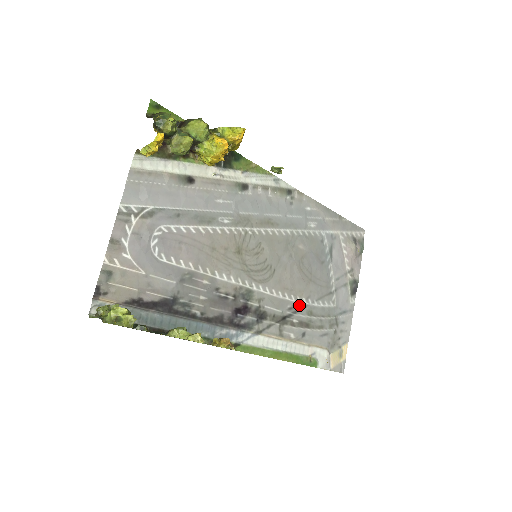
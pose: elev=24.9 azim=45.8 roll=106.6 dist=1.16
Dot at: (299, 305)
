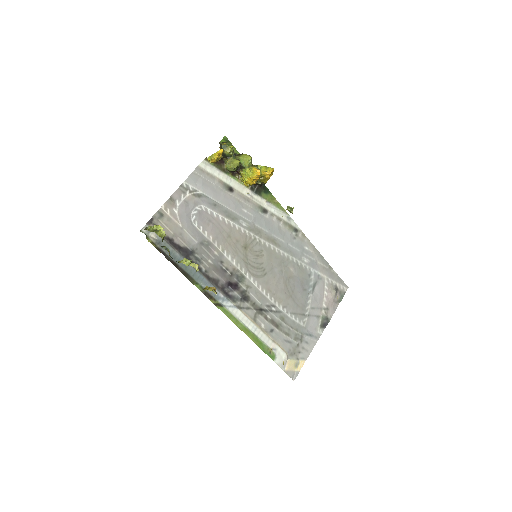
Dot at: (276, 308)
